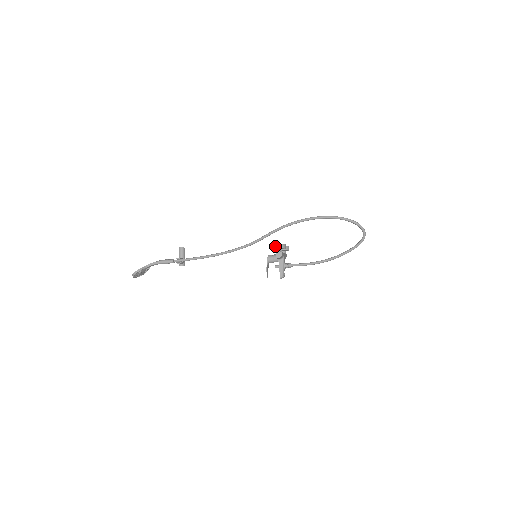
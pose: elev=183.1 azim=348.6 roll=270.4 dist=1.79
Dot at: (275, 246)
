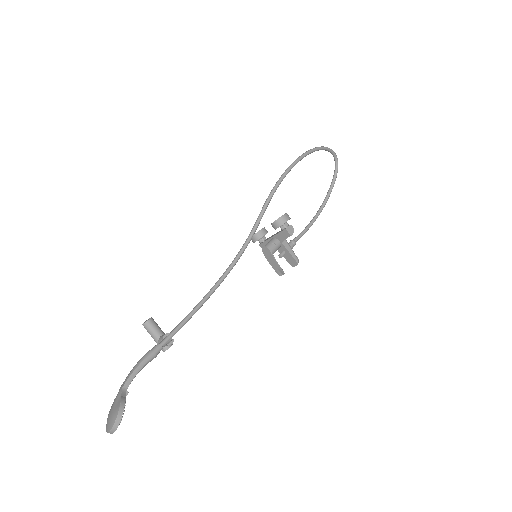
Dot at: (283, 220)
